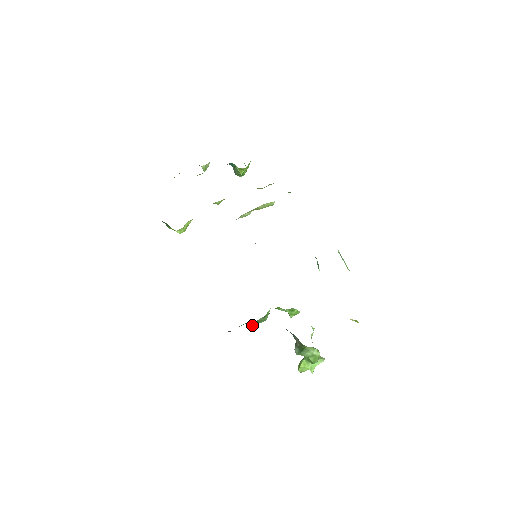
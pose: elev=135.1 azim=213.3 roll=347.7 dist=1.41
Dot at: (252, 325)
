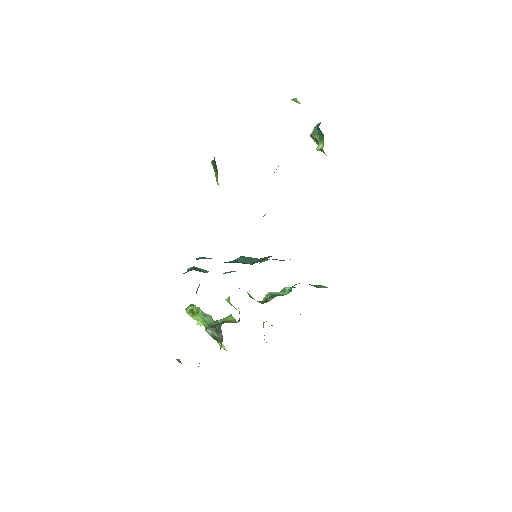
Dot at: occluded
